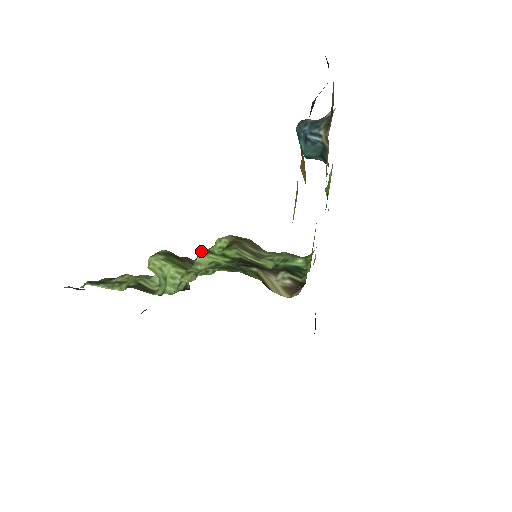
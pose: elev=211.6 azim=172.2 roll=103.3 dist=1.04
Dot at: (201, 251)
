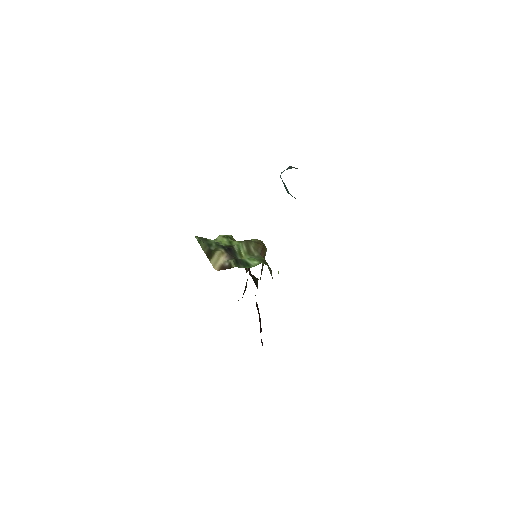
Dot at: occluded
